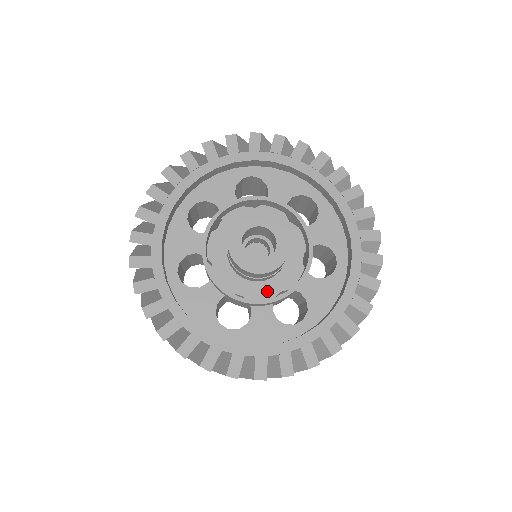
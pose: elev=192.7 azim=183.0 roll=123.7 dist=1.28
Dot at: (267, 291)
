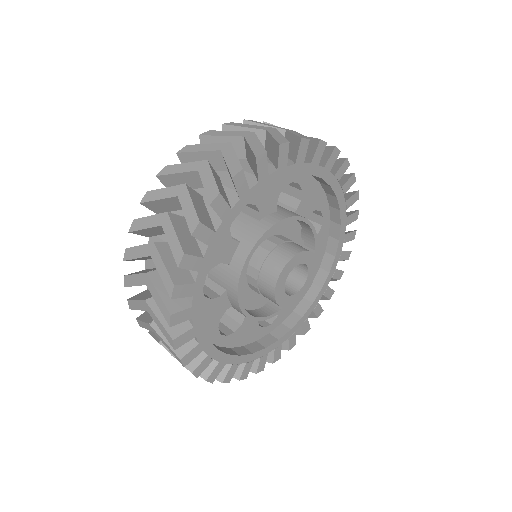
Dot at: occluded
